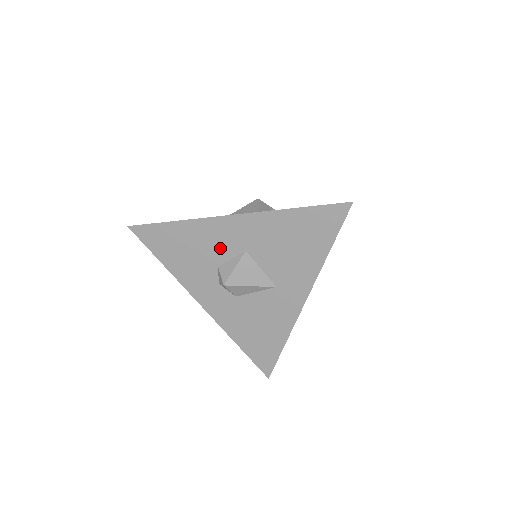
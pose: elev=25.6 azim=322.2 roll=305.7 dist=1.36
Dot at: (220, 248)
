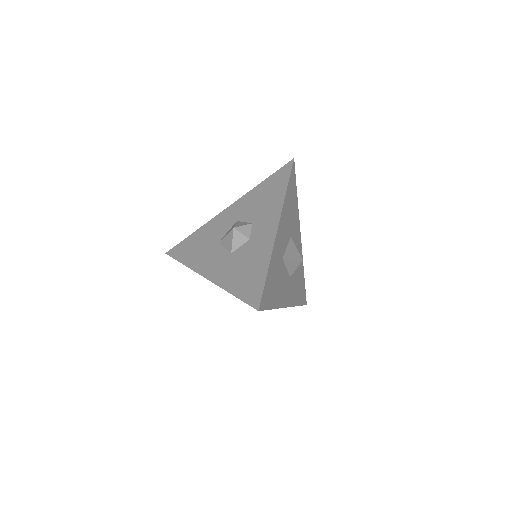
Dot at: occluded
